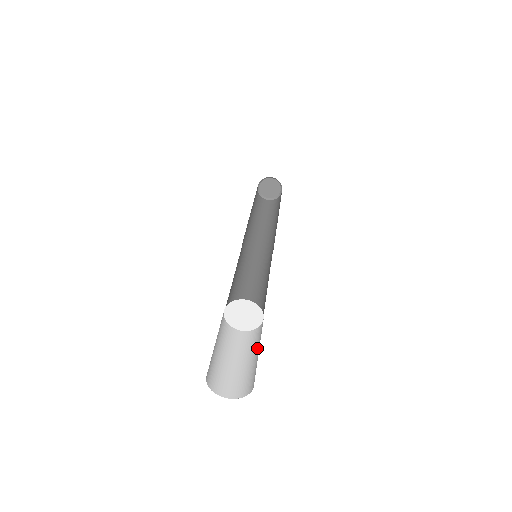
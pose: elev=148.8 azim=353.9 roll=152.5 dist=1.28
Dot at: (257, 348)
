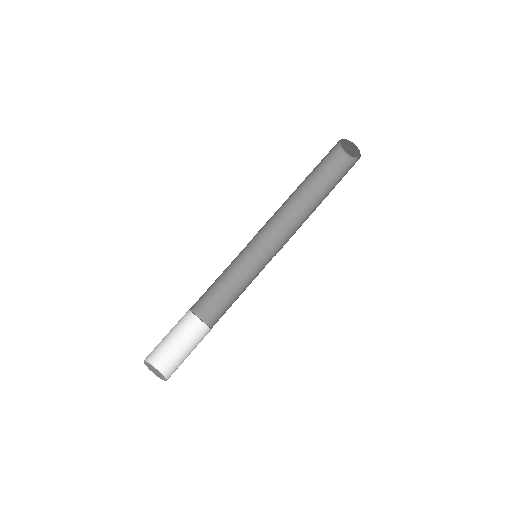
Dot at: (193, 347)
